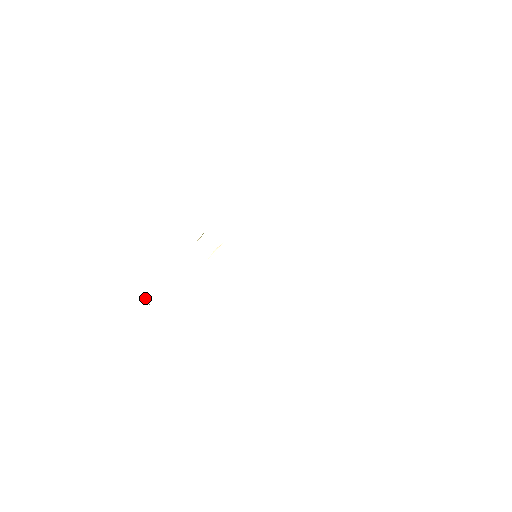
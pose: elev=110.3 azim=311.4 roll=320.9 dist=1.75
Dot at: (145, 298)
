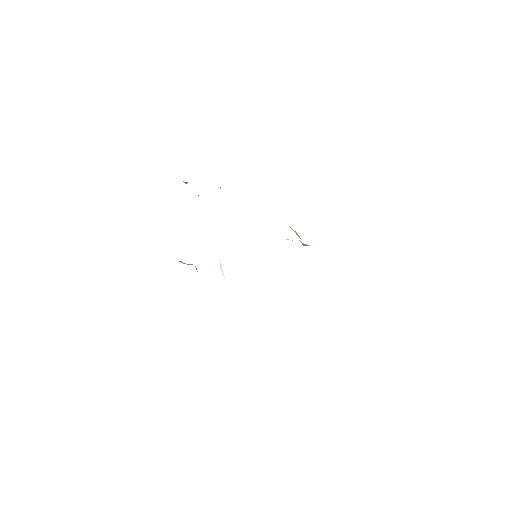
Dot at: occluded
